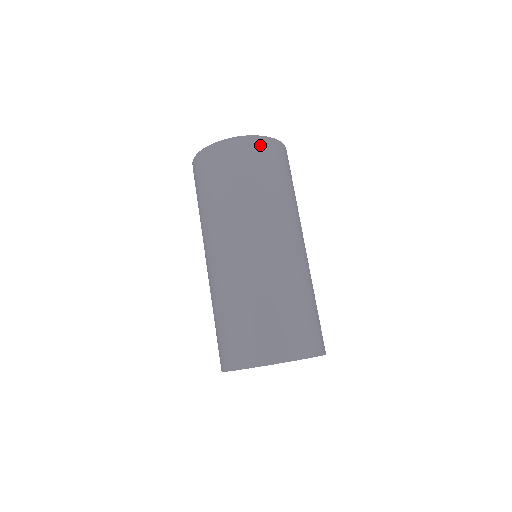
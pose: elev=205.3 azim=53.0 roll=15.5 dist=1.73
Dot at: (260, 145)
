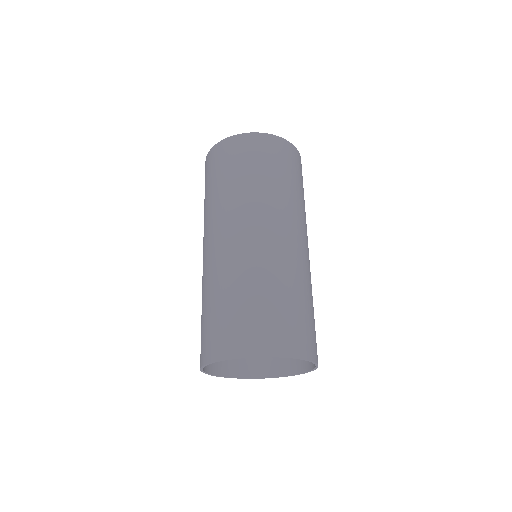
Dot at: occluded
